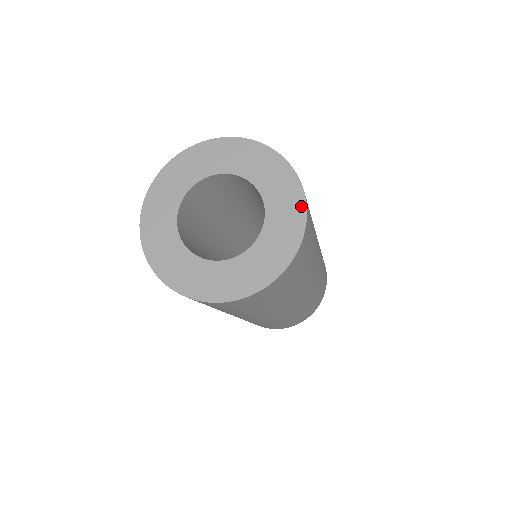
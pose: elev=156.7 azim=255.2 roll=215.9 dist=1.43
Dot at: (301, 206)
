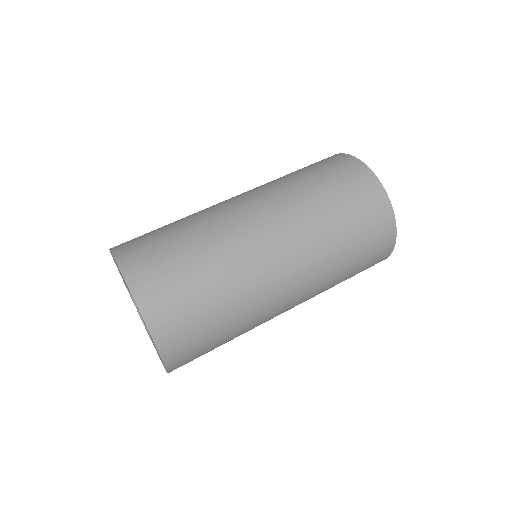
Dot at: (160, 356)
